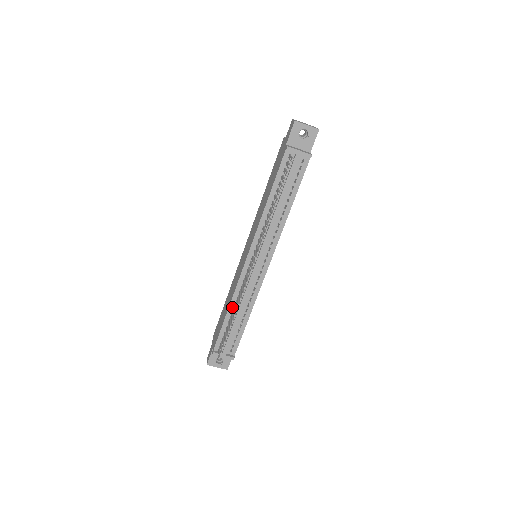
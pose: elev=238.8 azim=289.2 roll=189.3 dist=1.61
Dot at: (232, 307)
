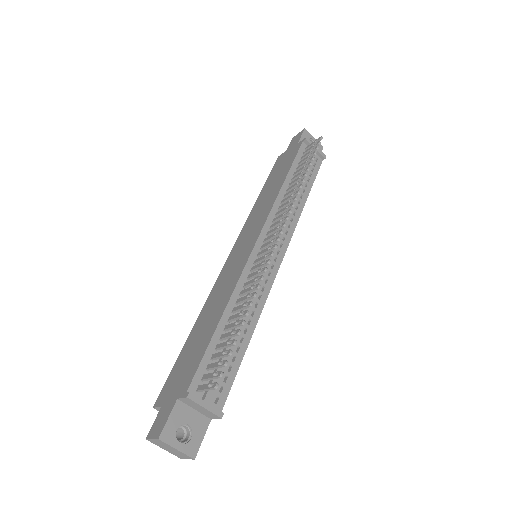
Dot at: (230, 309)
